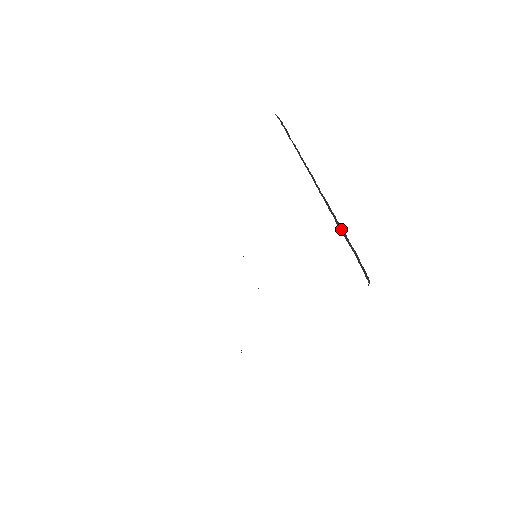
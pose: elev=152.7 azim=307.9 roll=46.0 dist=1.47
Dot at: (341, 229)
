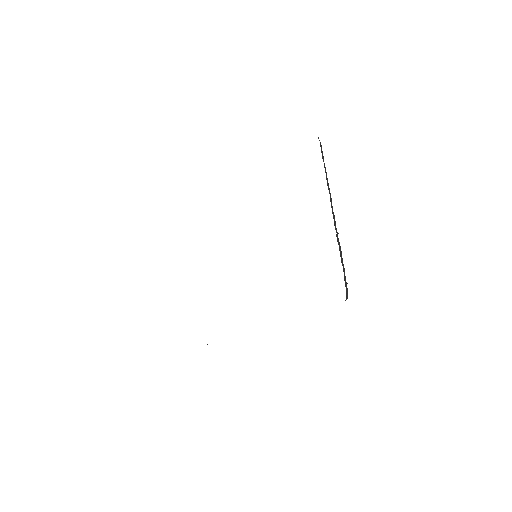
Dot at: (339, 246)
